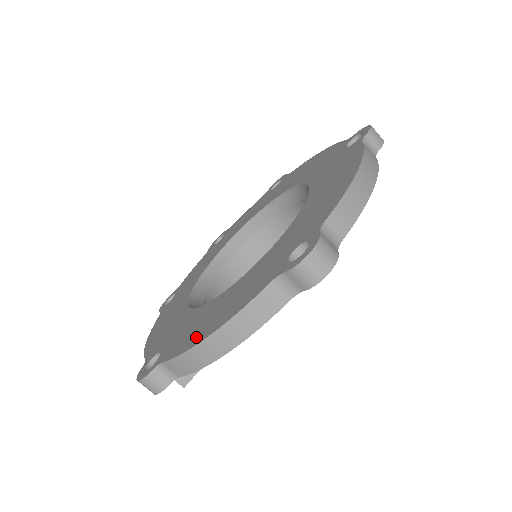
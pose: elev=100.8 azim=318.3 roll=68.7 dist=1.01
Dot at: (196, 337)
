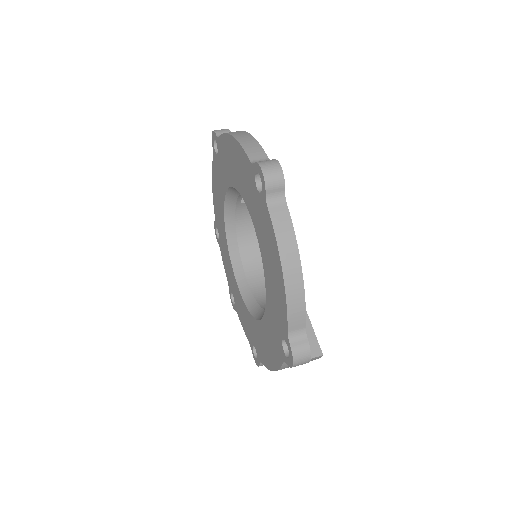
Dot at: (280, 289)
